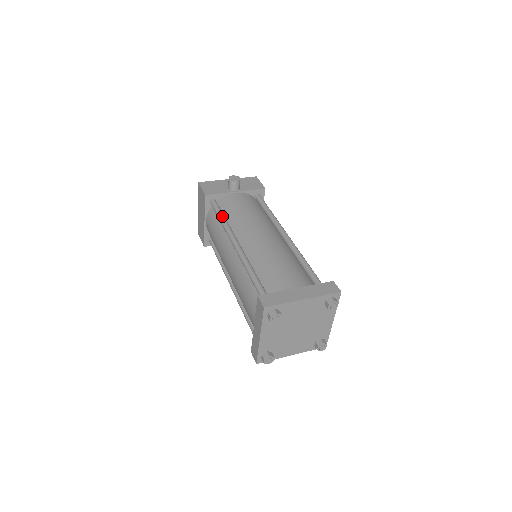
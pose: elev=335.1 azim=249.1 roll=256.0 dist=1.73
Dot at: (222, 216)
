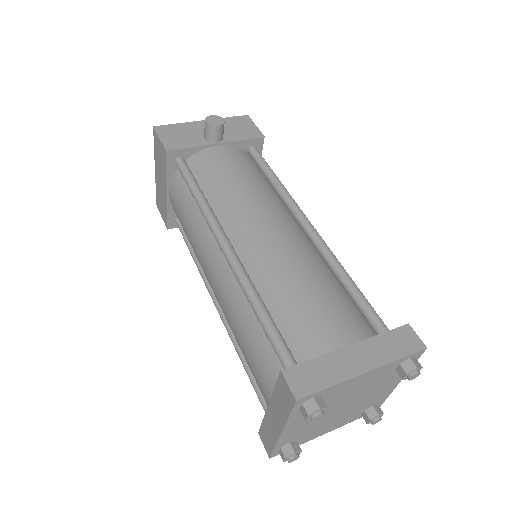
Dot at: (197, 190)
